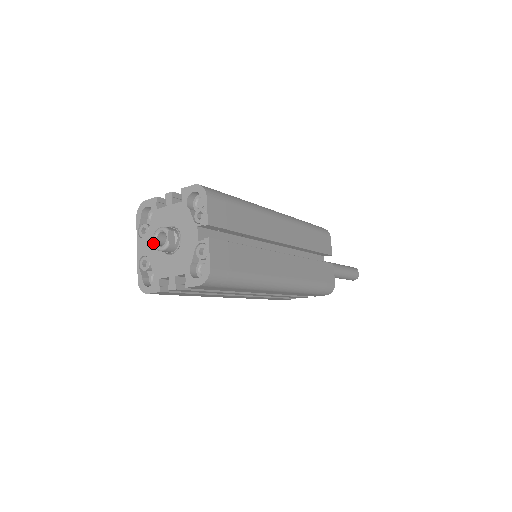
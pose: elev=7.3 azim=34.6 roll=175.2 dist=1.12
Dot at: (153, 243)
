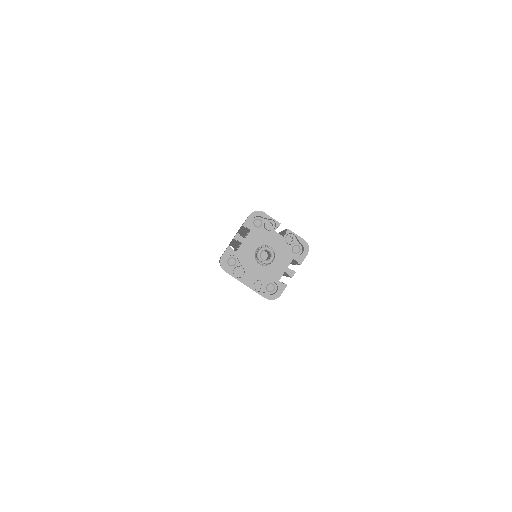
Dot at: (254, 269)
